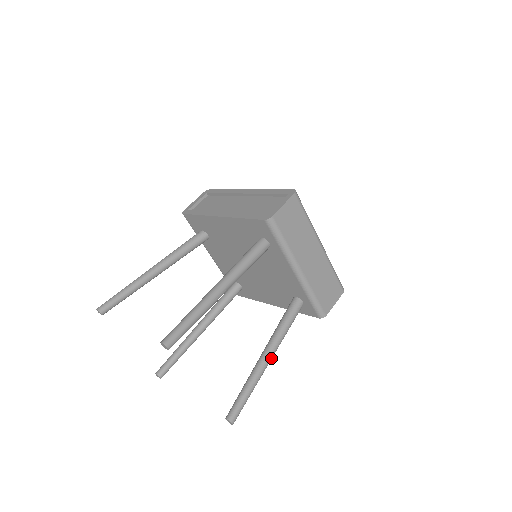
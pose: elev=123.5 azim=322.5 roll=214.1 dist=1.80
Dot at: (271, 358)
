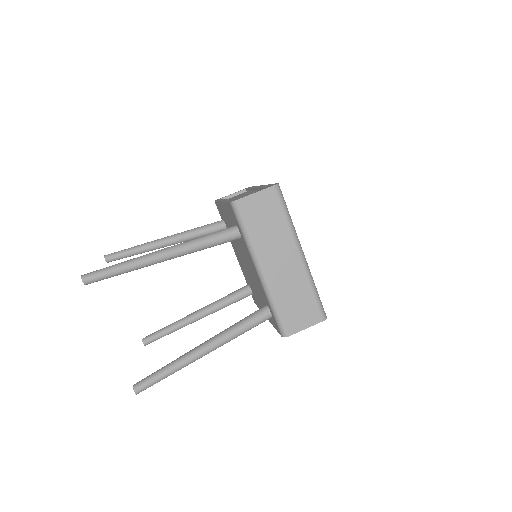
Dot at: (207, 351)
